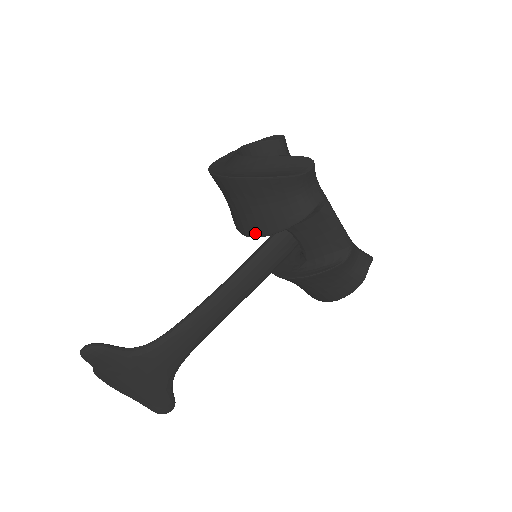
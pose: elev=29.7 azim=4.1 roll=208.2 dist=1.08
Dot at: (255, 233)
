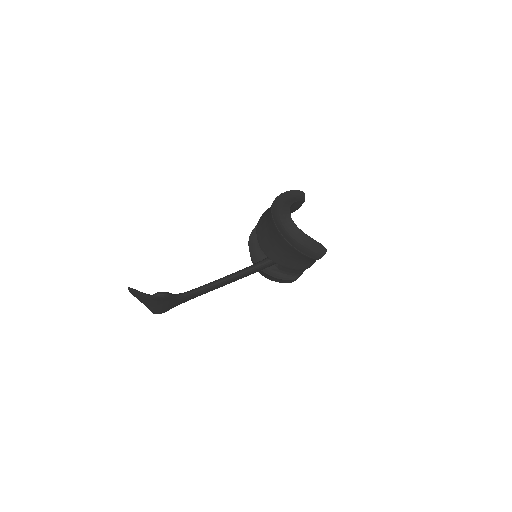
Dot at: (274, 260)
